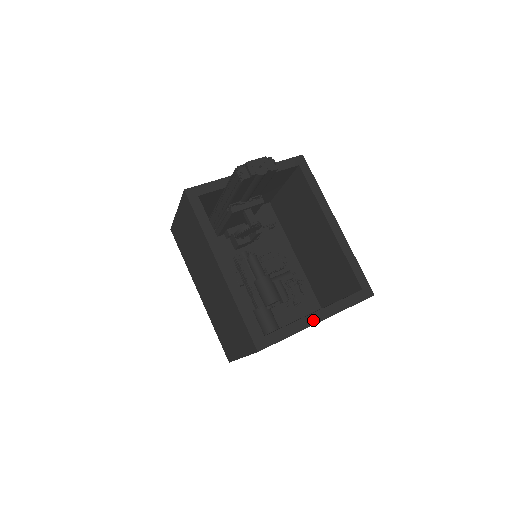
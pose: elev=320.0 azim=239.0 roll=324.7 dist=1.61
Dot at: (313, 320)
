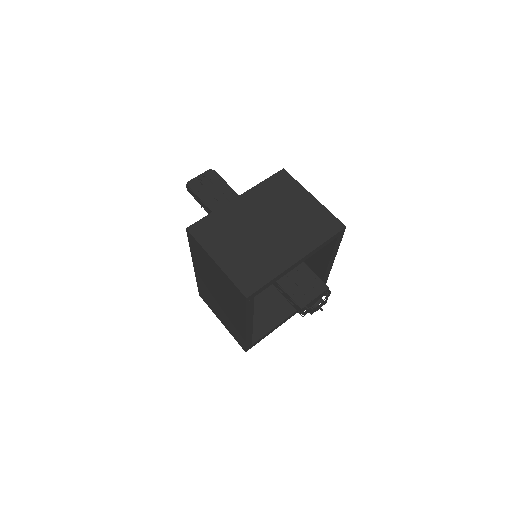
Dot at: occluded
